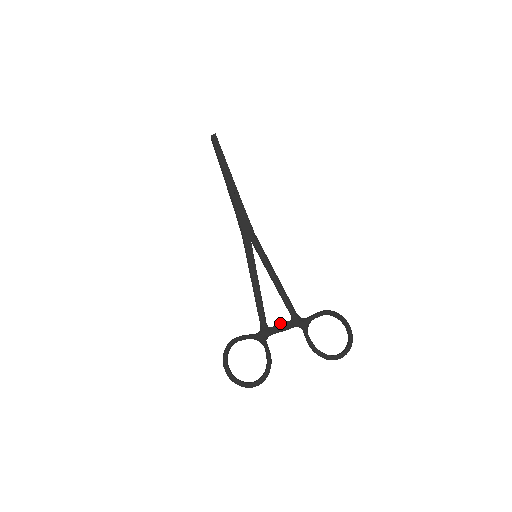
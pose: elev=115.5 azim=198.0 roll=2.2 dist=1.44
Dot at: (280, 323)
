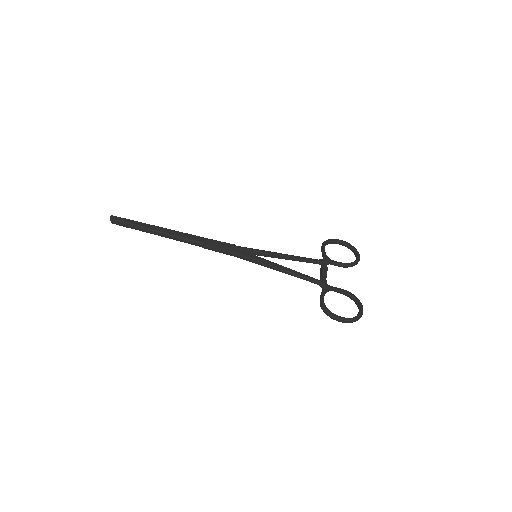
Dot at: (321, 271)
